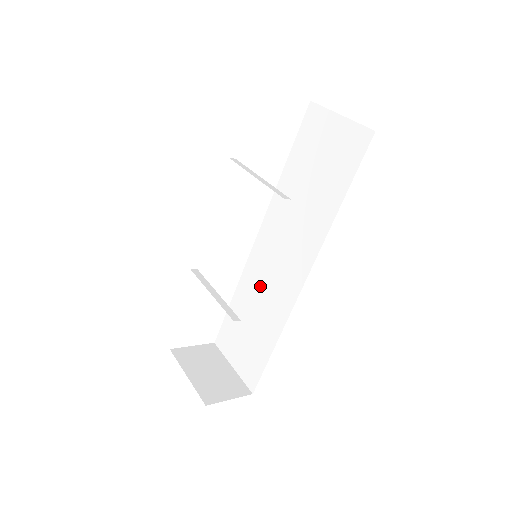
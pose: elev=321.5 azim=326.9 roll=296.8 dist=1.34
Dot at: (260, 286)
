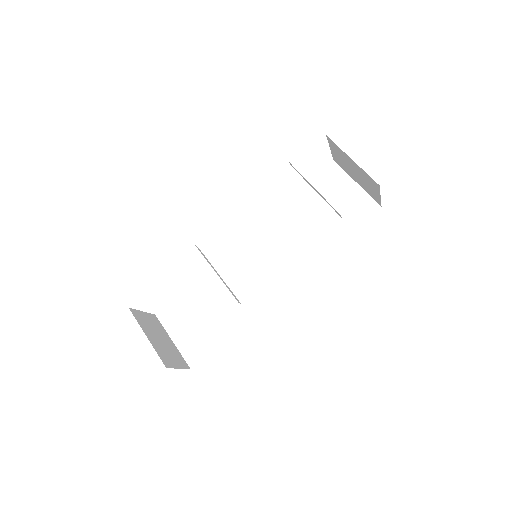
Dot at: (233, 280)
